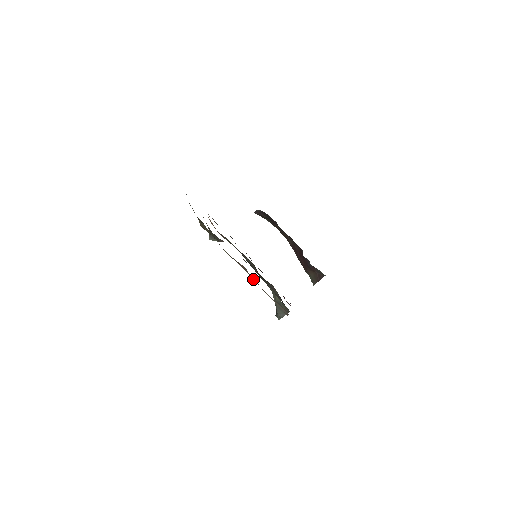
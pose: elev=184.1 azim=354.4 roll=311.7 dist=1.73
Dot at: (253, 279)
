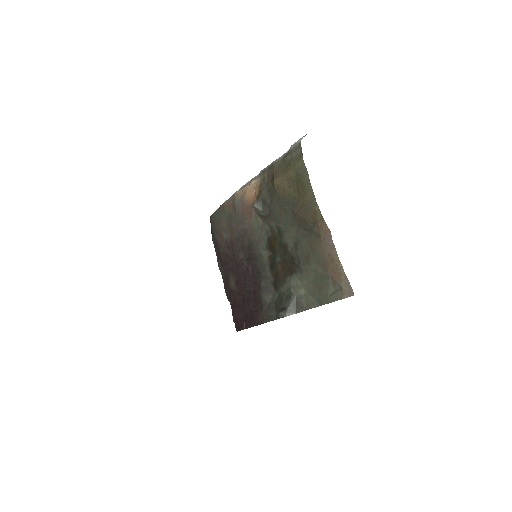
Dot at: (329, 247)
